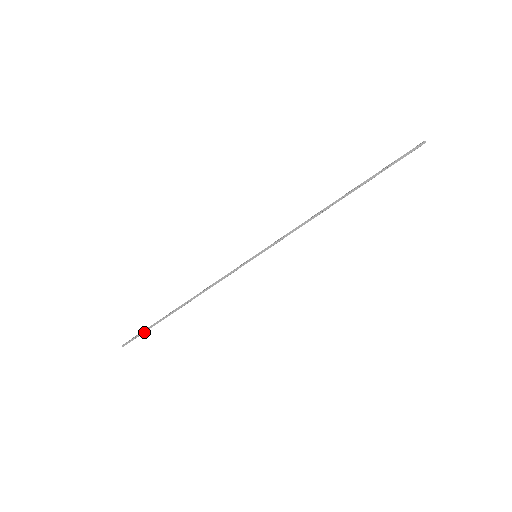
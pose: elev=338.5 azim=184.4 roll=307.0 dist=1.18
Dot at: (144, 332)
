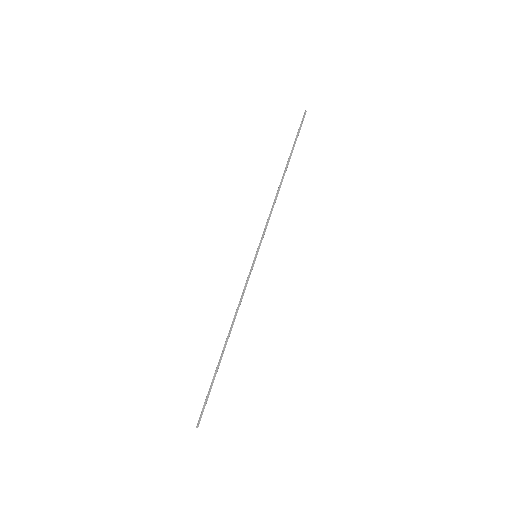
Dot at: occluded
